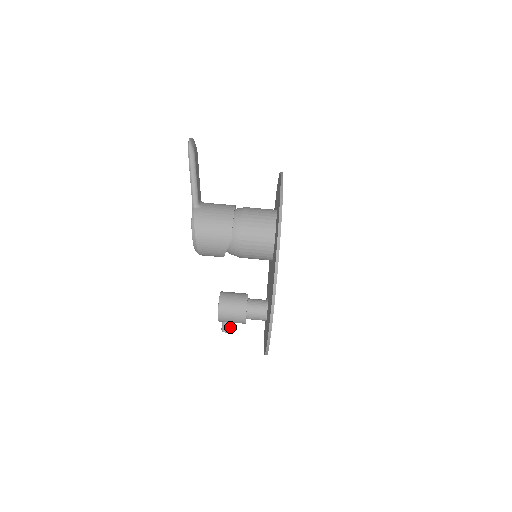
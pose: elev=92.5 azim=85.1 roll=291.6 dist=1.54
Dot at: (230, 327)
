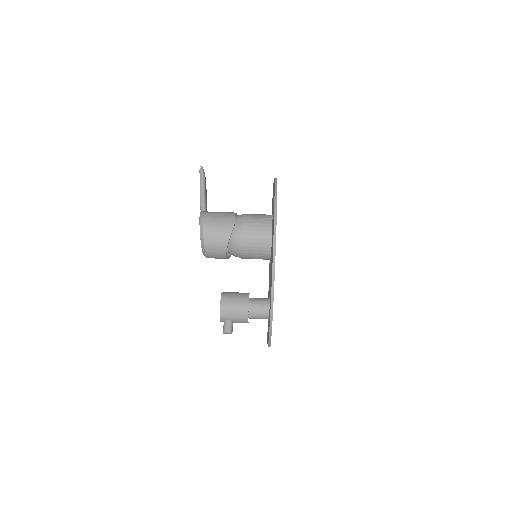
Dot at: (232, 329)
